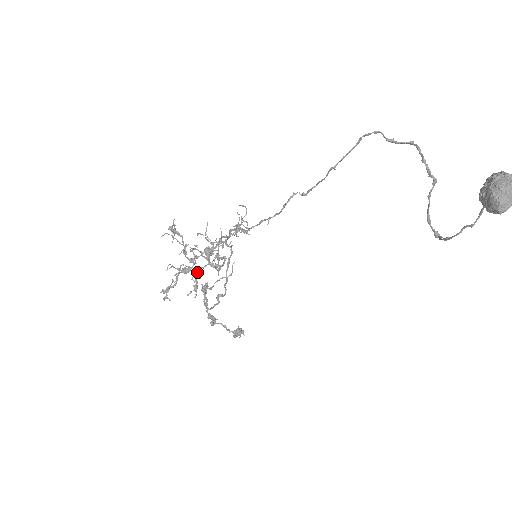
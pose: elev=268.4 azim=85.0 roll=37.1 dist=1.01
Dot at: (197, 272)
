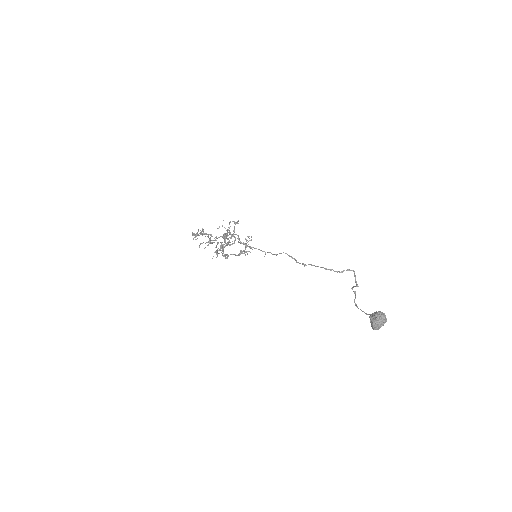
Dot at: (219, 253)
